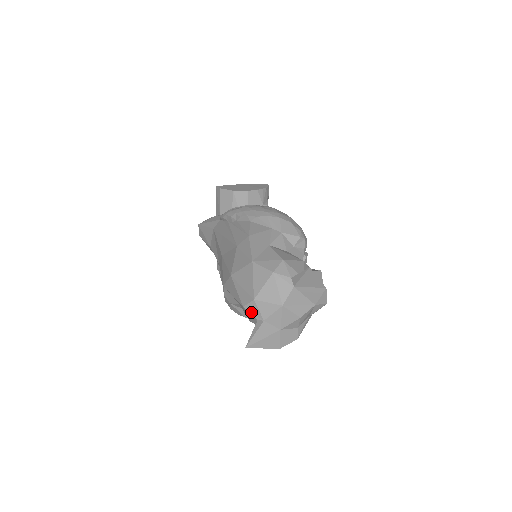
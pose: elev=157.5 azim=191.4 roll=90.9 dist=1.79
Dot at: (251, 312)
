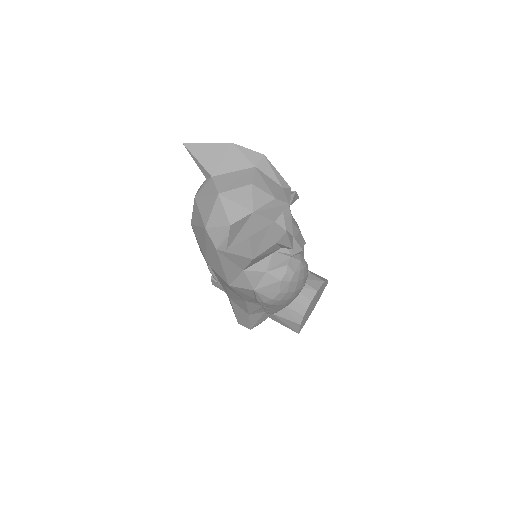
Dot at: (221, 240)
